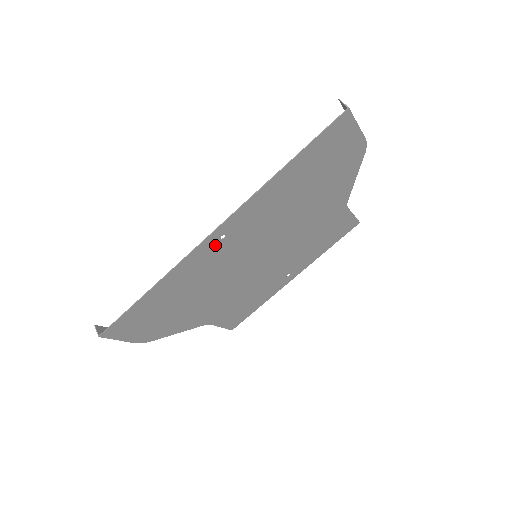
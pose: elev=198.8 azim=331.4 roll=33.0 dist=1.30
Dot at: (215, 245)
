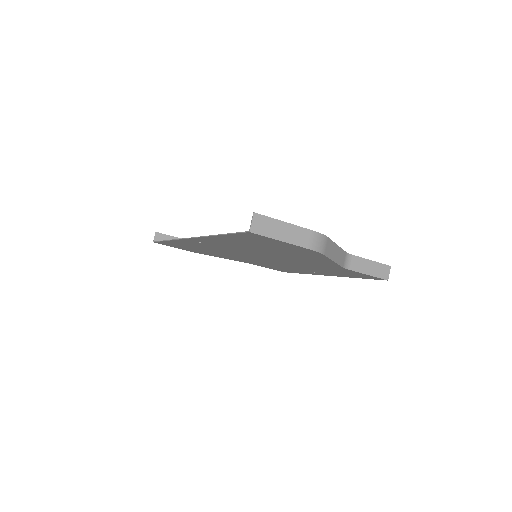
Dot at: (198, 243)
